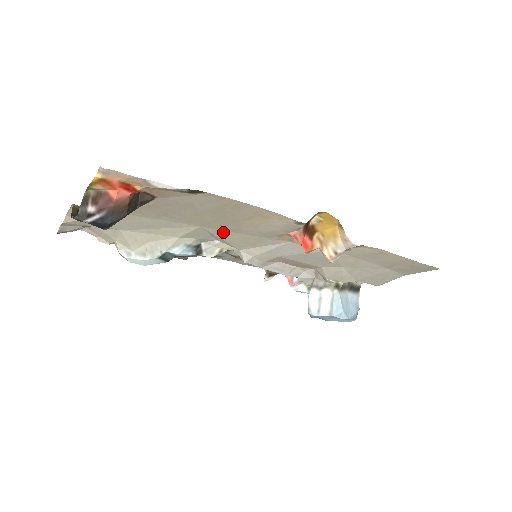
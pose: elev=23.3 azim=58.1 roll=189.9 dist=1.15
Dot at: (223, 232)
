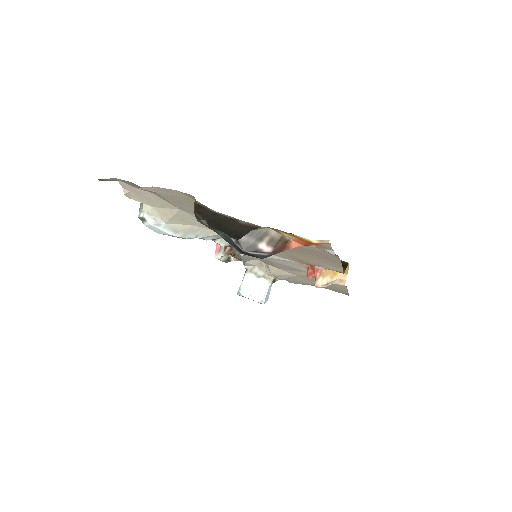
Dot at: occluded
